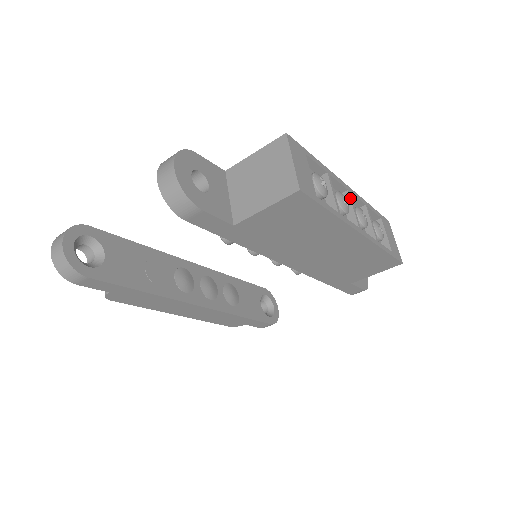
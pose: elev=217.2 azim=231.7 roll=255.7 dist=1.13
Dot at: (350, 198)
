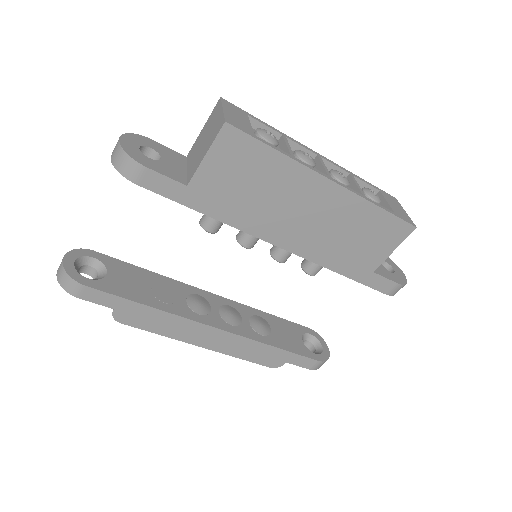
Dot at: (319, 159)
